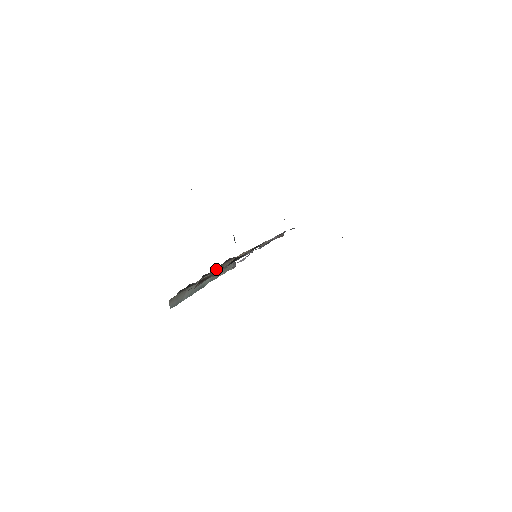
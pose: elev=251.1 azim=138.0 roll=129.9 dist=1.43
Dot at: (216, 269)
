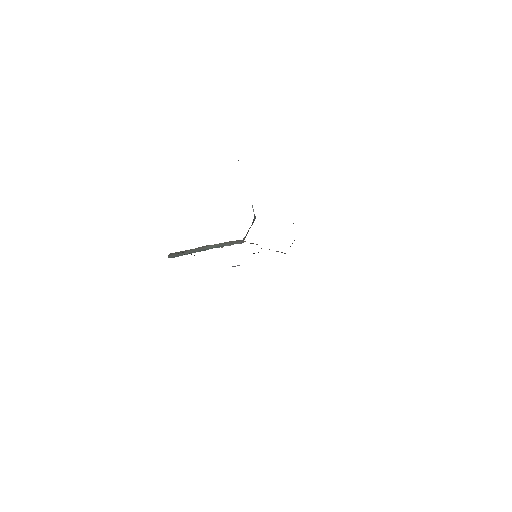
Dot at: occluded
